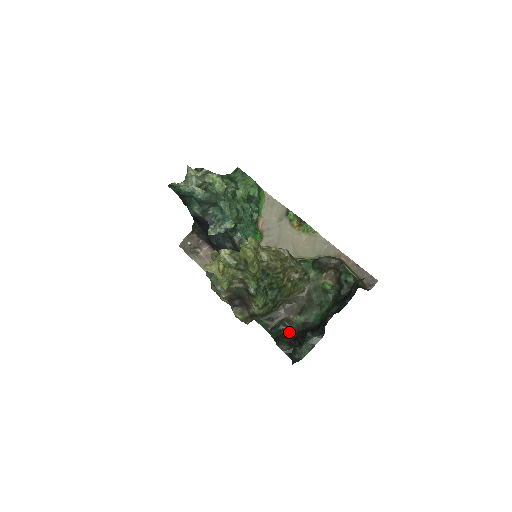
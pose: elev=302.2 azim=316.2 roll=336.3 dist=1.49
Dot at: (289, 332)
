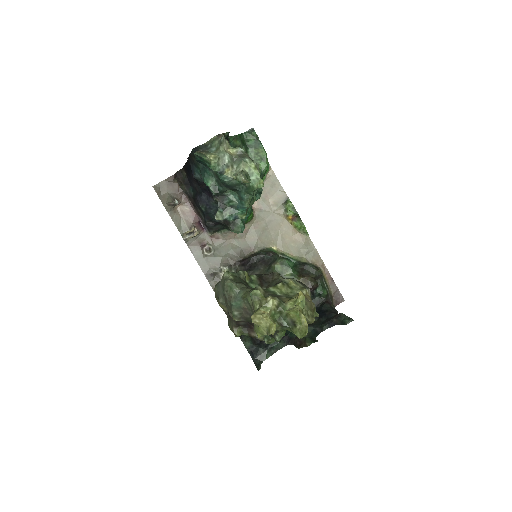
Dot at: occluded
